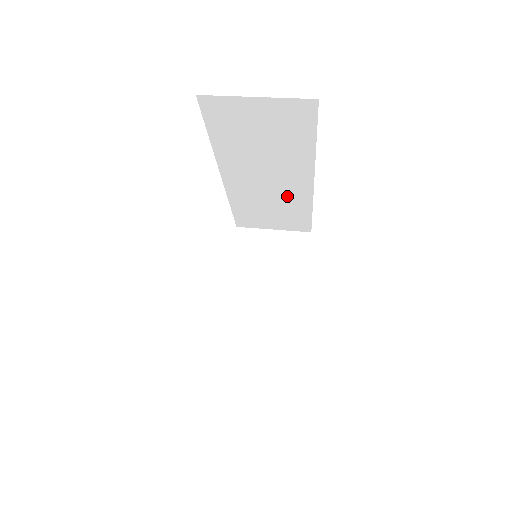
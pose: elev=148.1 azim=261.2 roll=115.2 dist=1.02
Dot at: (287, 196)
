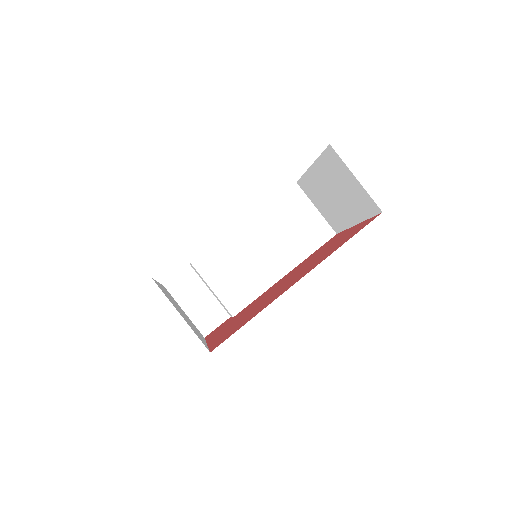
Dot at: occluded
